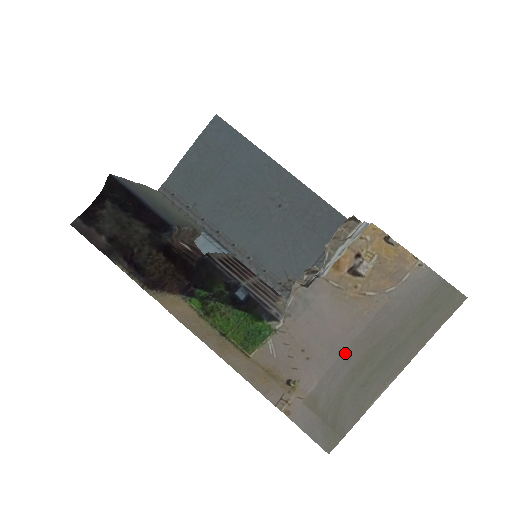
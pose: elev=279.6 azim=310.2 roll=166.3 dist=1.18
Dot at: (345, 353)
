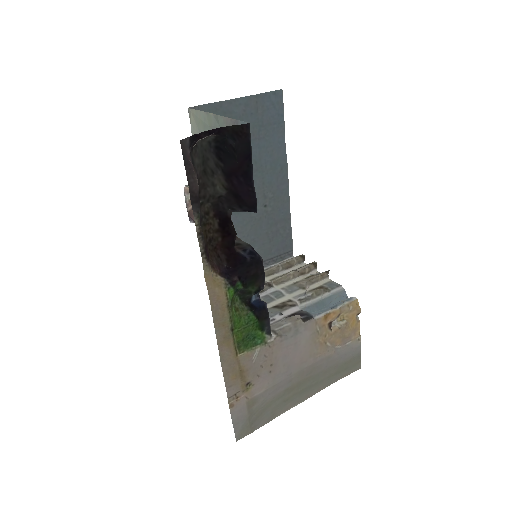
Dot at: (291, 377)
